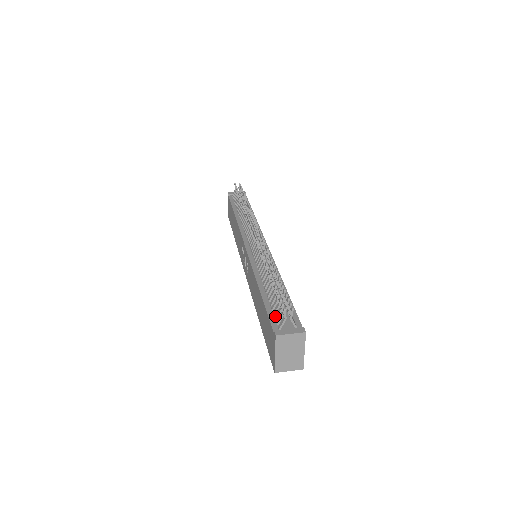
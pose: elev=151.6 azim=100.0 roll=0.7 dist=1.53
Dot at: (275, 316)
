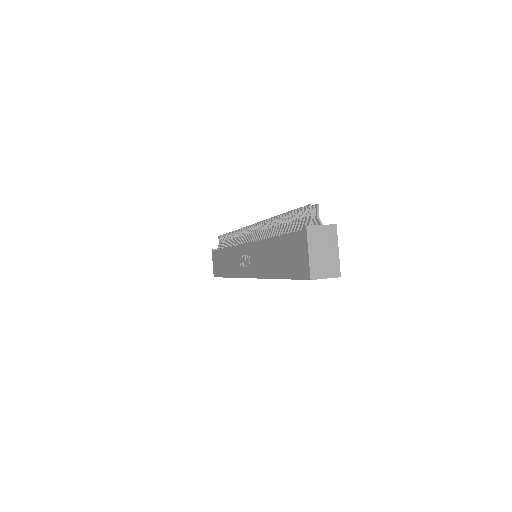
Dot at: (298, 230)
